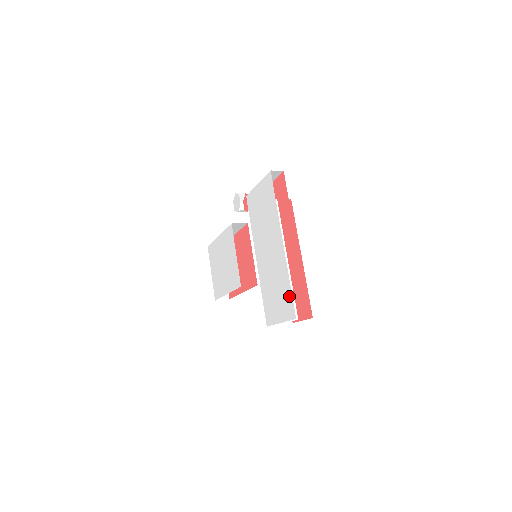
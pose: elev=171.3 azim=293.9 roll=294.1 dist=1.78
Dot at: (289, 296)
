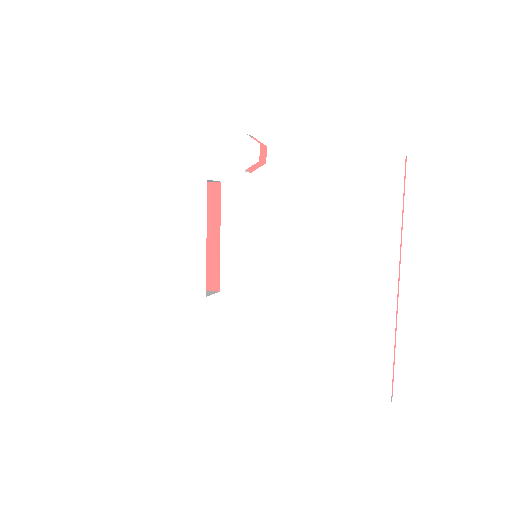
Dot at: (383, 367)
